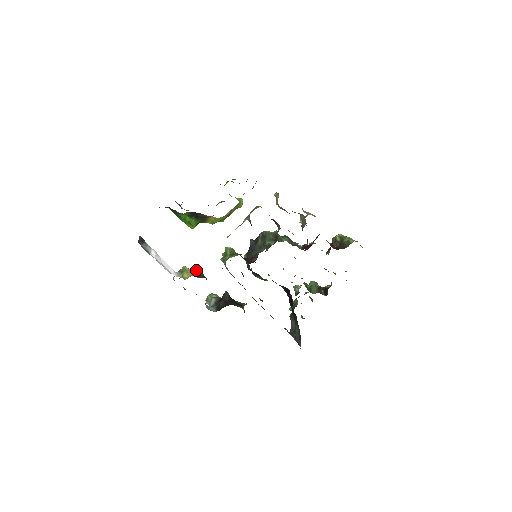
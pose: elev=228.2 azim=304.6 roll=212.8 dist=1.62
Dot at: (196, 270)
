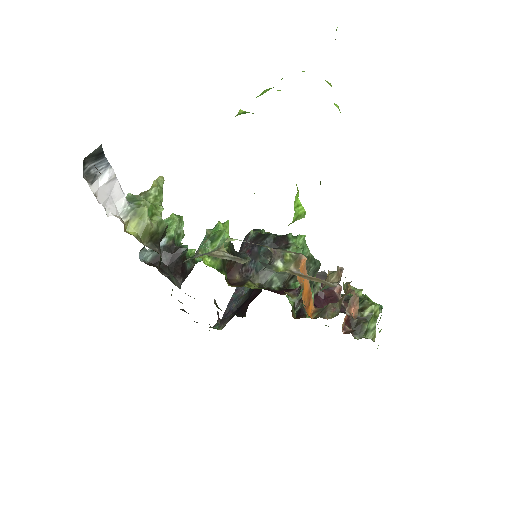
Dot at: (160, 220)
